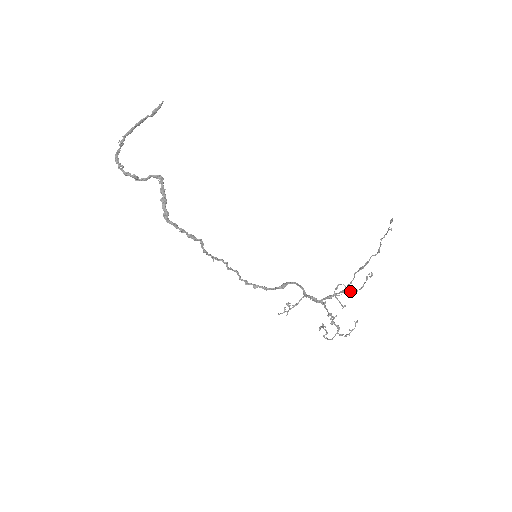
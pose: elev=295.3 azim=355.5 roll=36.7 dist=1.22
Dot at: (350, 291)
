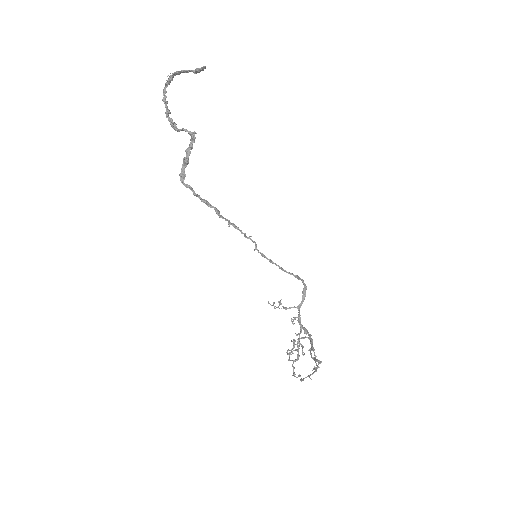
Dot at: (313, 350)
